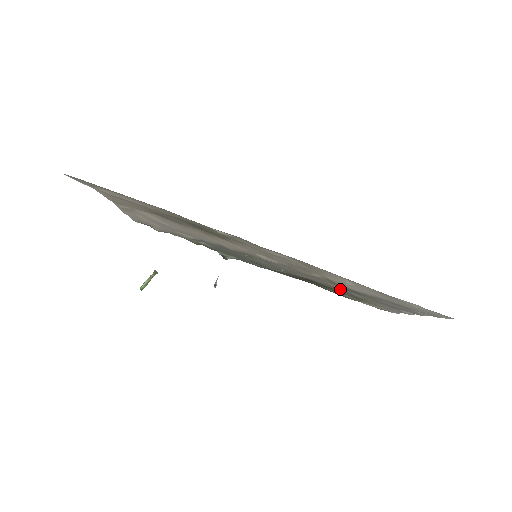
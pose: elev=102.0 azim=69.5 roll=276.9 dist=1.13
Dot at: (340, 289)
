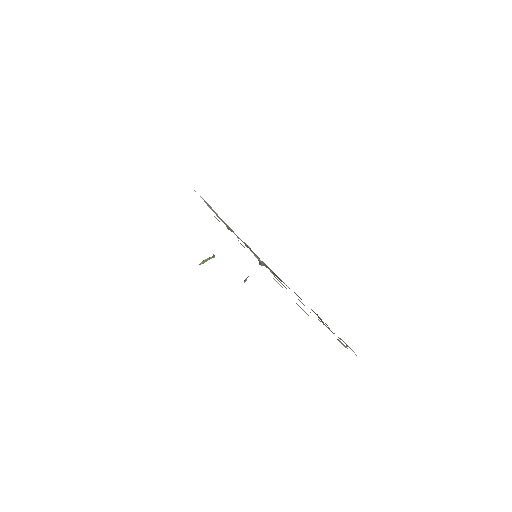
Dot at: occluded
